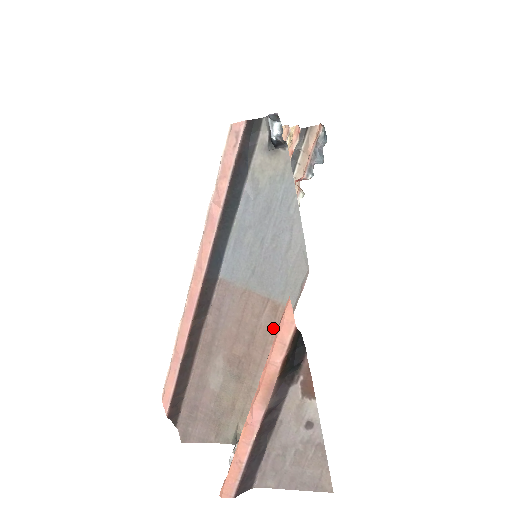
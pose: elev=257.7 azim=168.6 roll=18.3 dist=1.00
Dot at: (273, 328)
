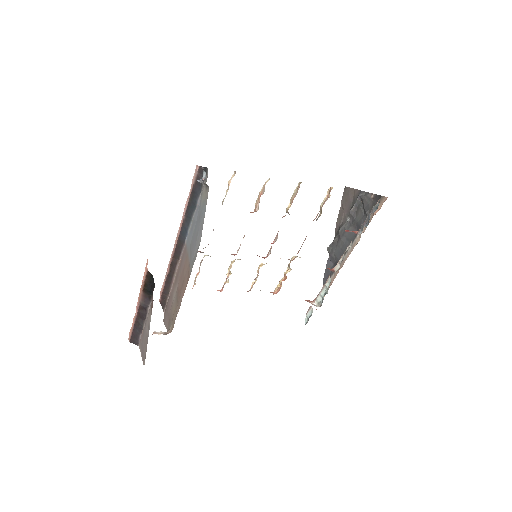
Dot at: (186, 282)
